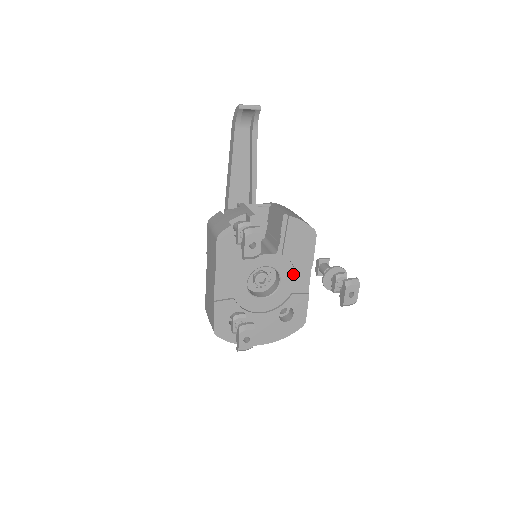
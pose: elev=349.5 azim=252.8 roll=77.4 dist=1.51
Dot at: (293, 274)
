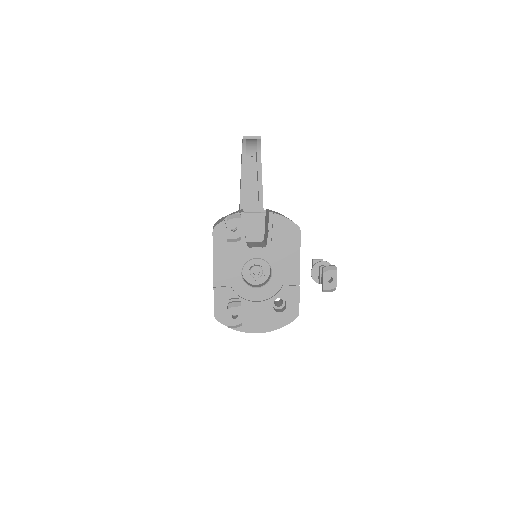
Dot at: (283, 267)
